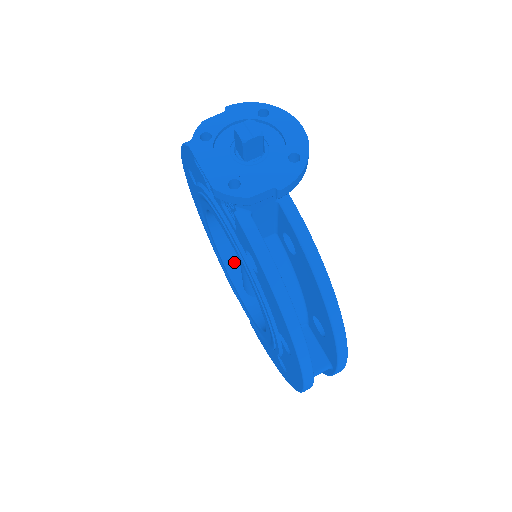
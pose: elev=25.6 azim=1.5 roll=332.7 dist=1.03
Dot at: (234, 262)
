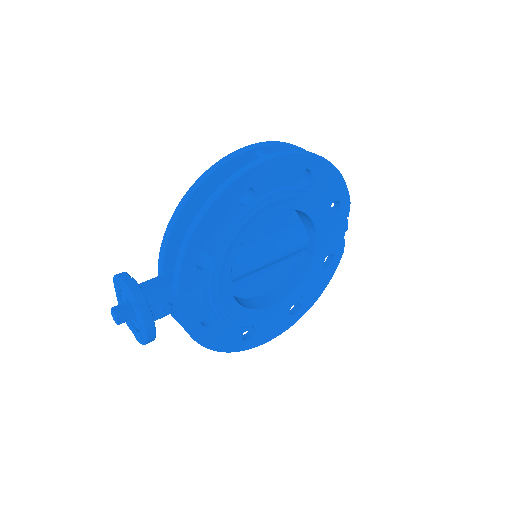
Dot at: occluded
